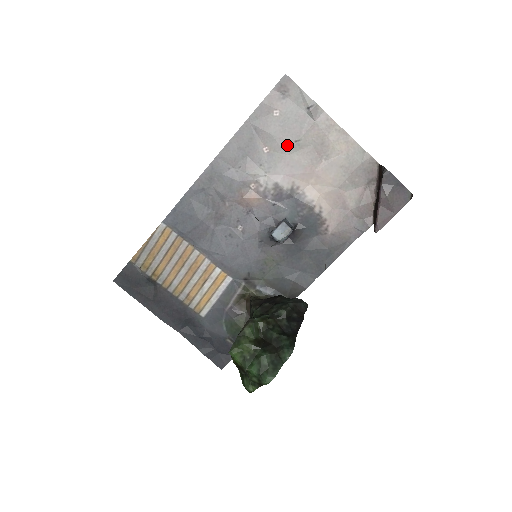
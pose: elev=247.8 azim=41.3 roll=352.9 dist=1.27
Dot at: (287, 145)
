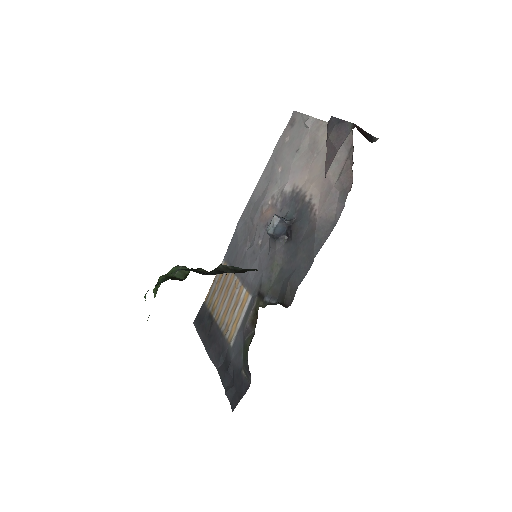
Dot at: (292, 157)
